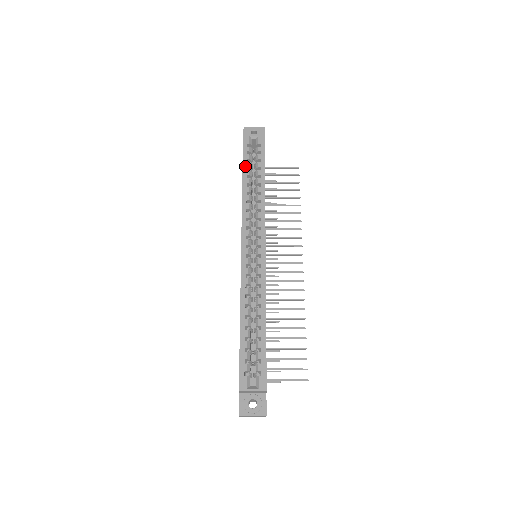
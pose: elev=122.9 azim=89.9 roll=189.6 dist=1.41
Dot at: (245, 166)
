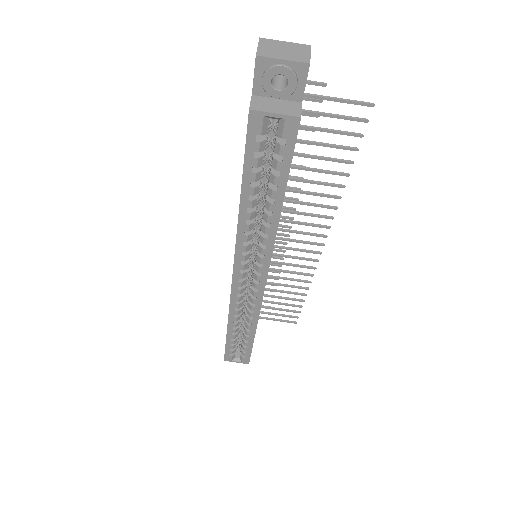
Dot at: (247, 180)
